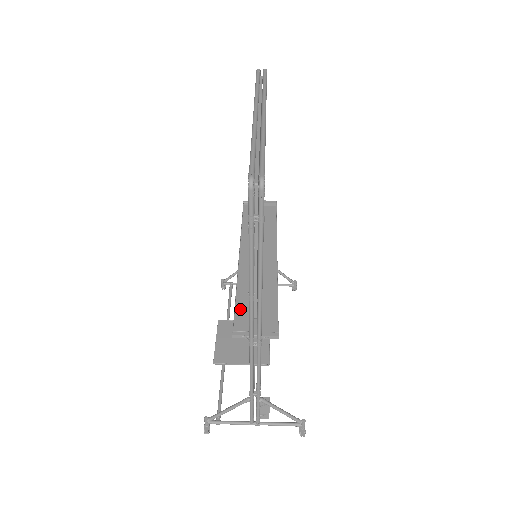
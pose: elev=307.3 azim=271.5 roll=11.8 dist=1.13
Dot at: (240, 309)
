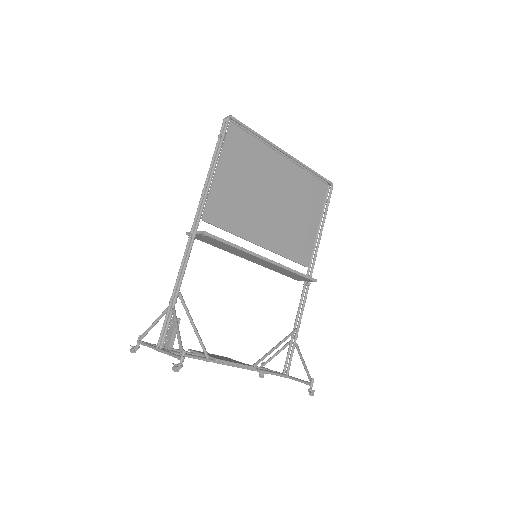
Dot at: (209, 243)
